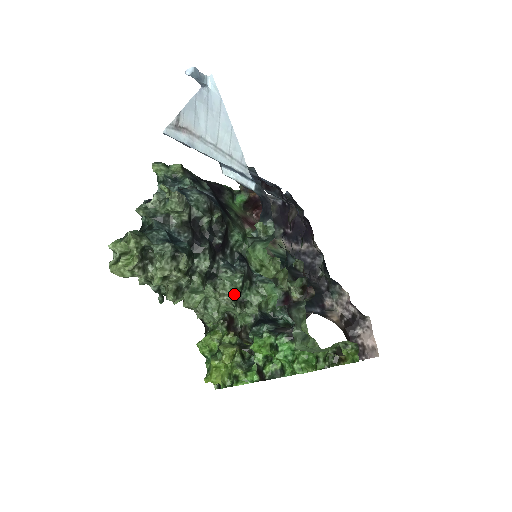
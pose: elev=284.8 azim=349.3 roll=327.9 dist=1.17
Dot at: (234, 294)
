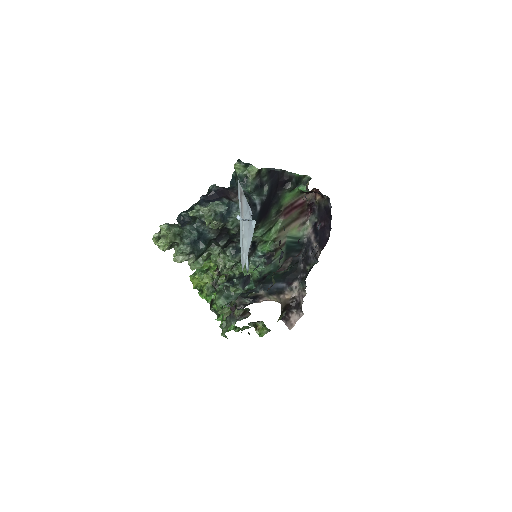
Dot at: (226, 265)
